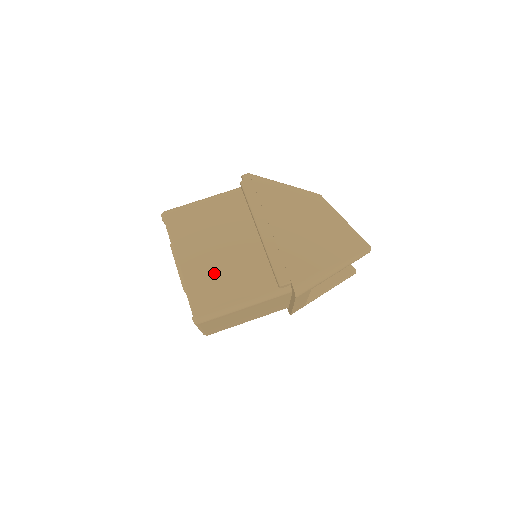
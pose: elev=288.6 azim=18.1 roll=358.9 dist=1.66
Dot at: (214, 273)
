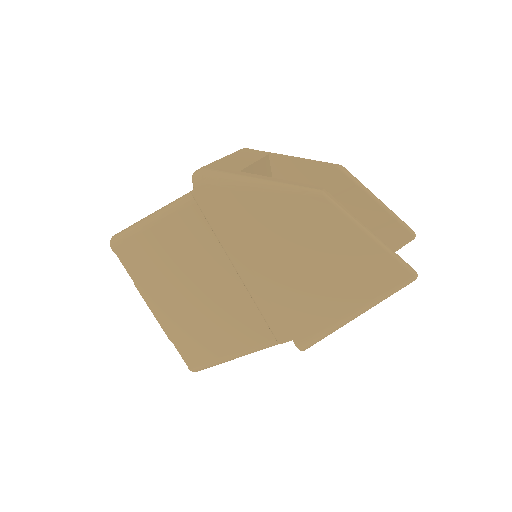
Dot at: (196, 321)
